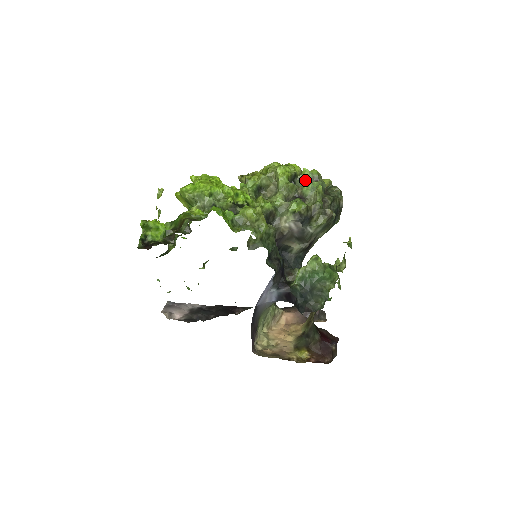
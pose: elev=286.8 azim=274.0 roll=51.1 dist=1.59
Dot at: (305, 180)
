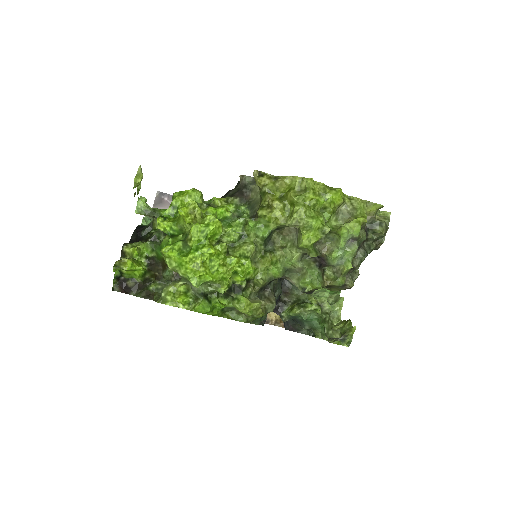
Dot at: (338, 240)
